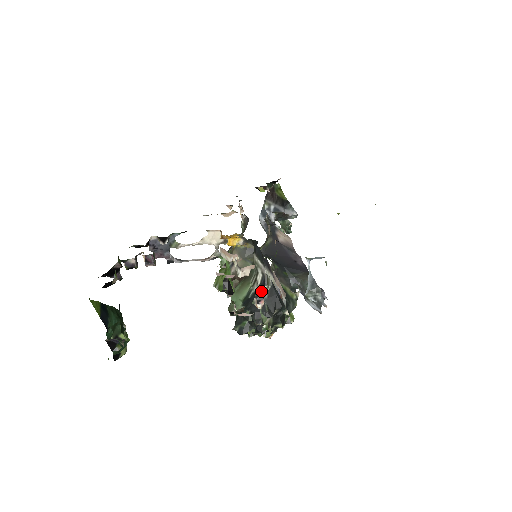
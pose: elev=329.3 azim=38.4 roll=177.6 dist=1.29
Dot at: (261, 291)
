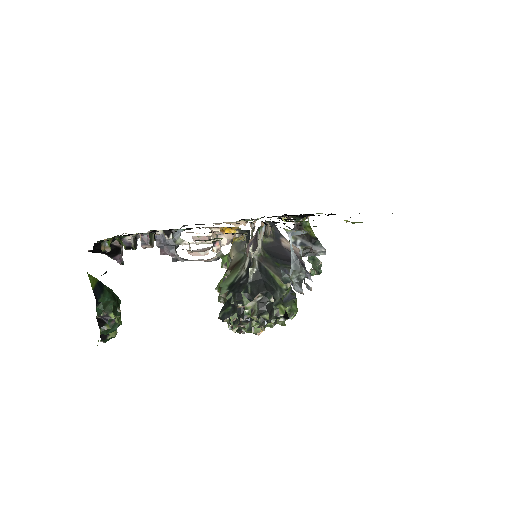
Dot at: (246, 274)
